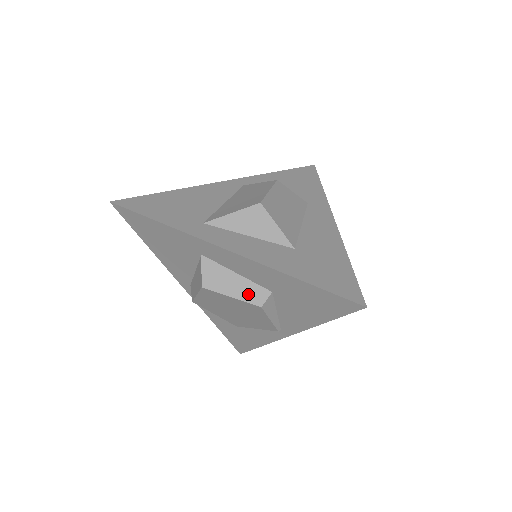
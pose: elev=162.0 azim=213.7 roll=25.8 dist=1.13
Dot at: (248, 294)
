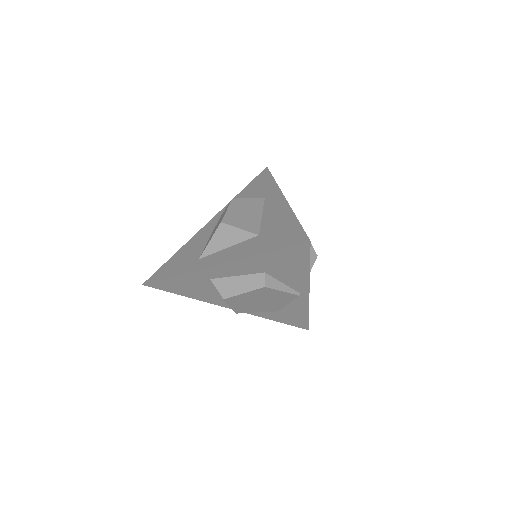
Dot at: (252, 284)
